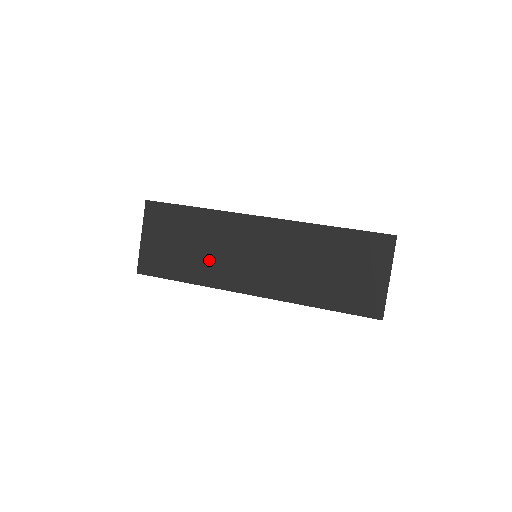
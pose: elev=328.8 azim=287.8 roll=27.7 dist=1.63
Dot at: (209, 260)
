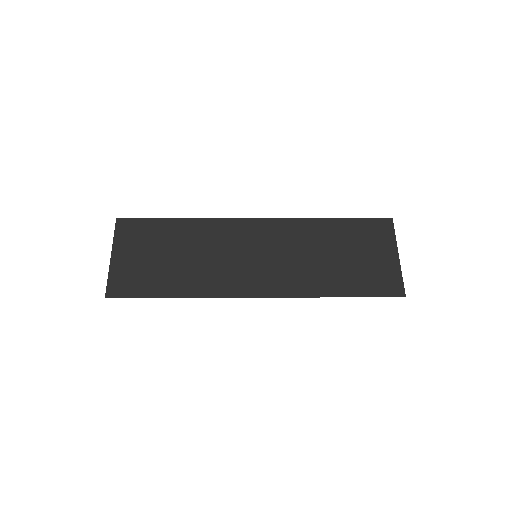
Dot at: (201, 268)
